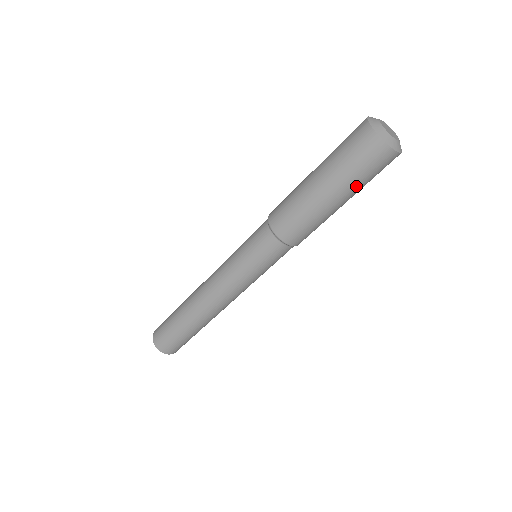
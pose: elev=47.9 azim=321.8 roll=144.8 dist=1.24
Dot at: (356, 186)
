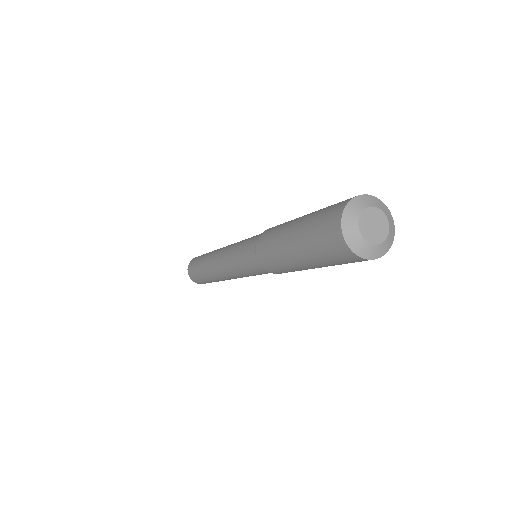
Dot at: (317, 260)
